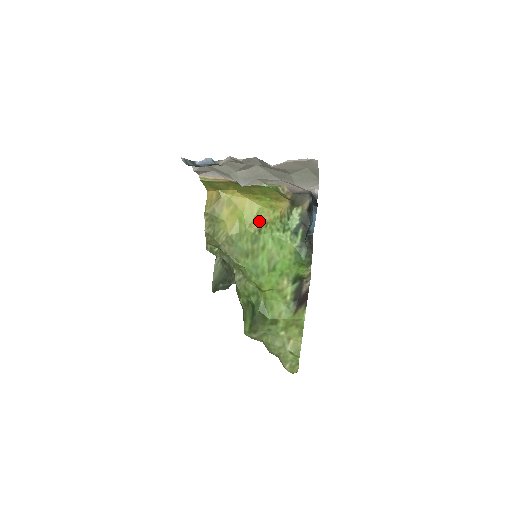
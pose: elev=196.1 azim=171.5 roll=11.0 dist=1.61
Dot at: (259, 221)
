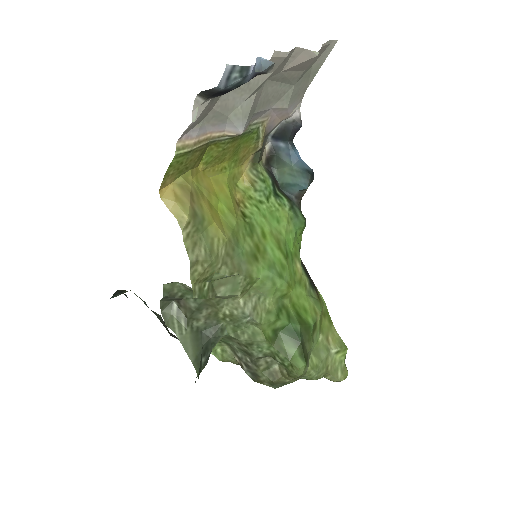
Dot at: (236, 204)
